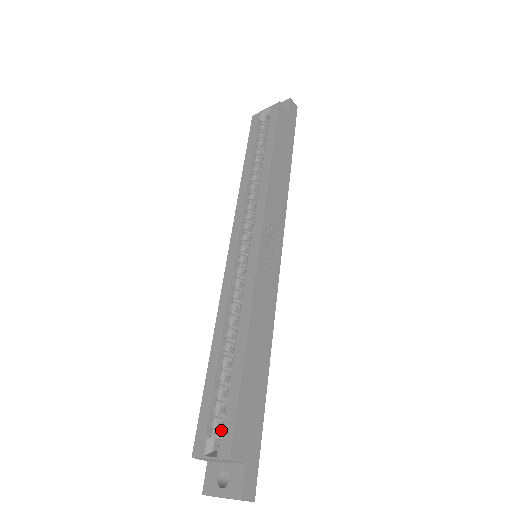
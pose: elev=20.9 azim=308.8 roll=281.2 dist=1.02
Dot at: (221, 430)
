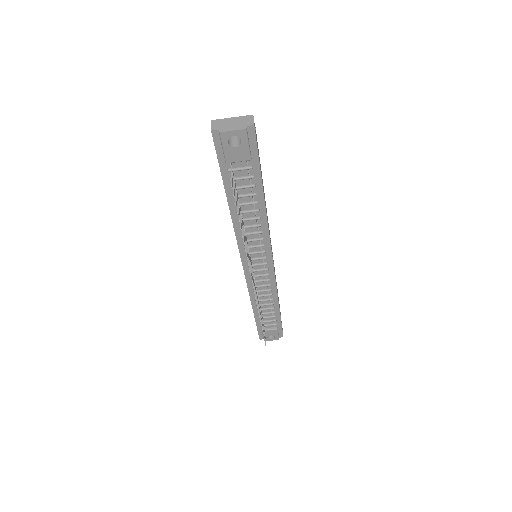
Dot at: occluded
